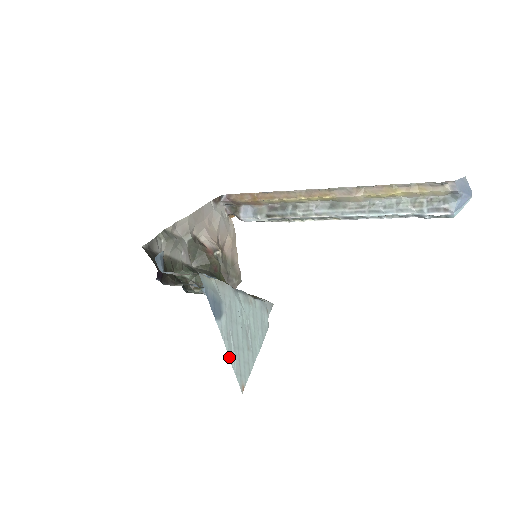
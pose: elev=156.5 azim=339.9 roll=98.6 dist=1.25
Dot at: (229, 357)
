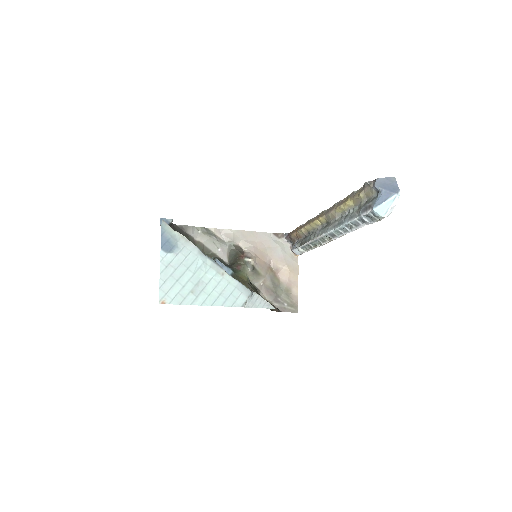
Dot at: (160, 276)
